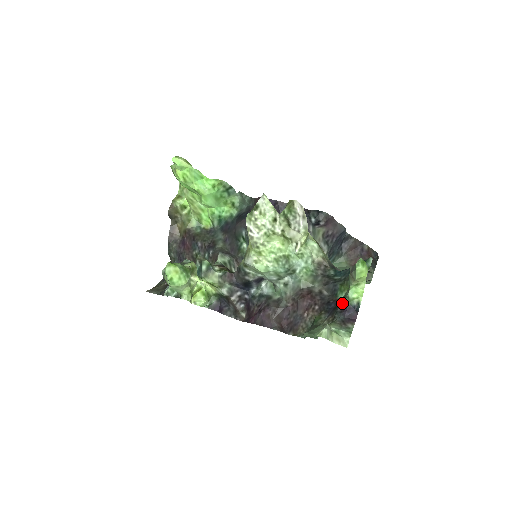
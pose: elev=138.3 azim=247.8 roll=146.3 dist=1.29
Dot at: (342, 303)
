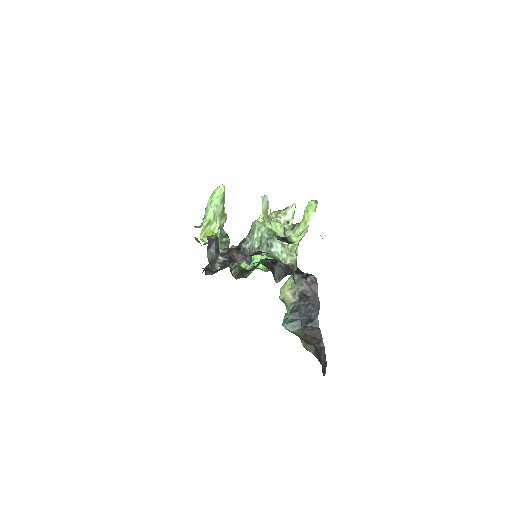
Dot at: (283, 237)
